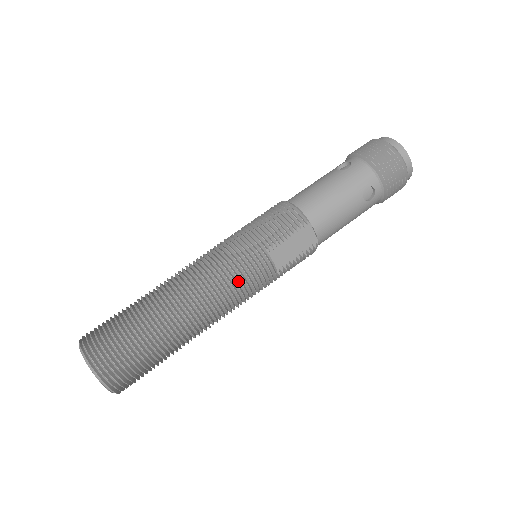
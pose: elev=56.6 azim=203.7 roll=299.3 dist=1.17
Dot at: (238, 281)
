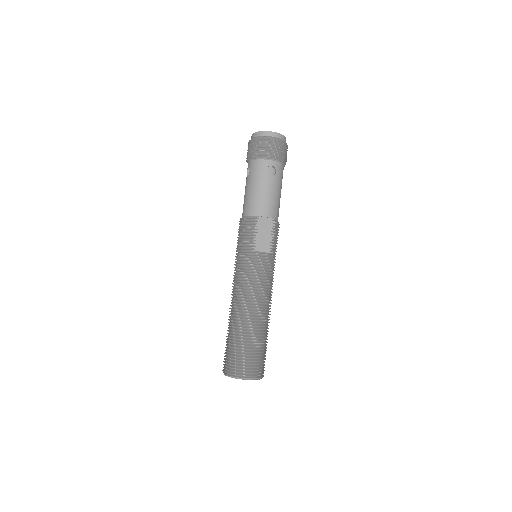
Dot at: (256, 277)
